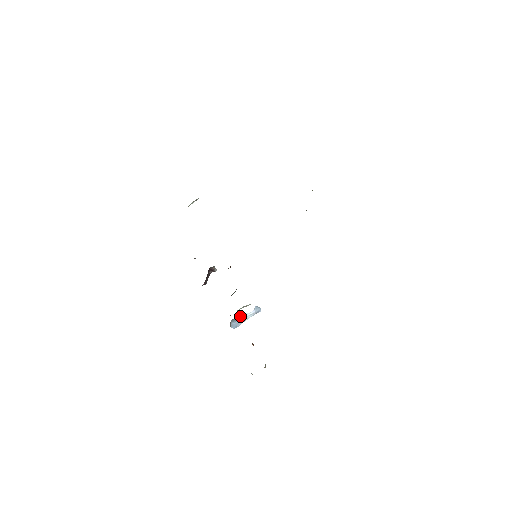
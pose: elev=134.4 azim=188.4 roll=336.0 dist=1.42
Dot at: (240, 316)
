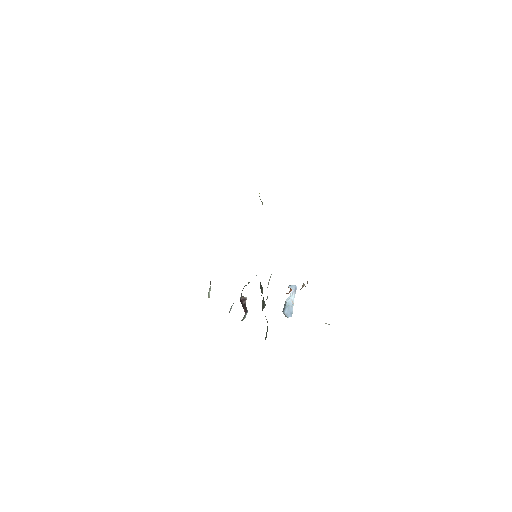
Dot at: (285, 303)
